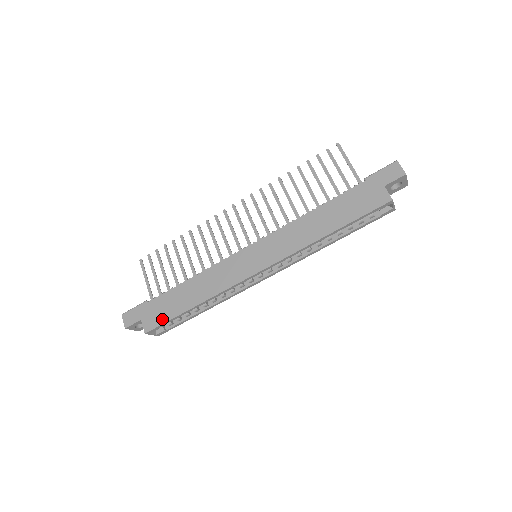
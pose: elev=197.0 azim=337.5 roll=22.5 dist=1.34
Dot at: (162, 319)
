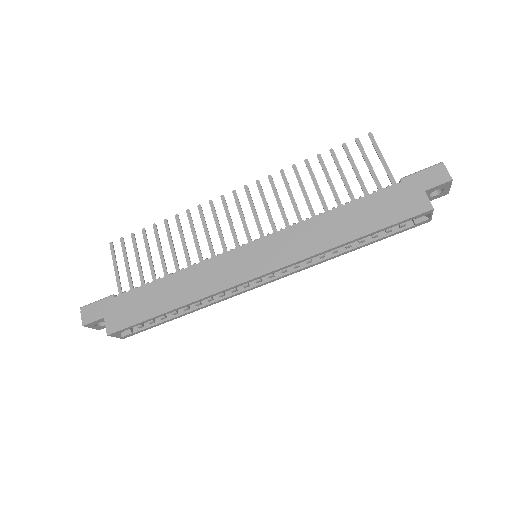
Dot at: (131, 320)
